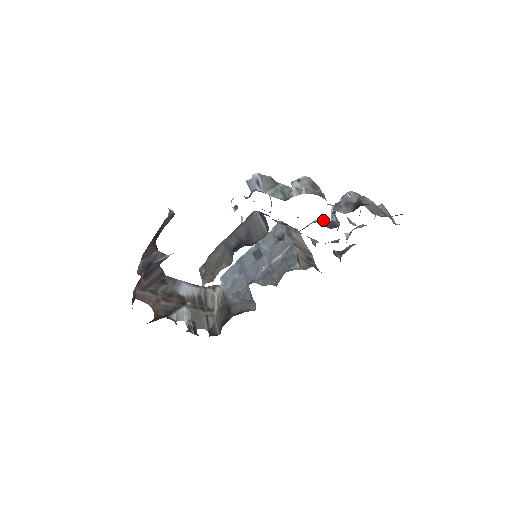
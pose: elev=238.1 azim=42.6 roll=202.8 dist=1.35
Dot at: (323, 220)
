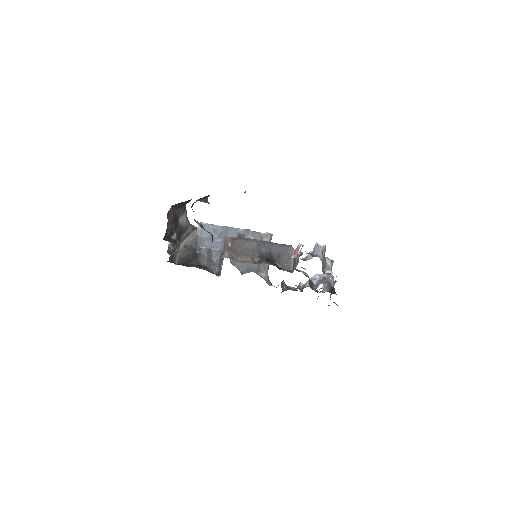
Dot at: occluded
